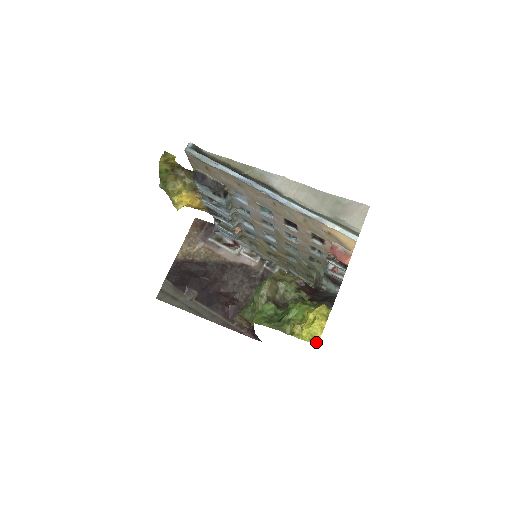
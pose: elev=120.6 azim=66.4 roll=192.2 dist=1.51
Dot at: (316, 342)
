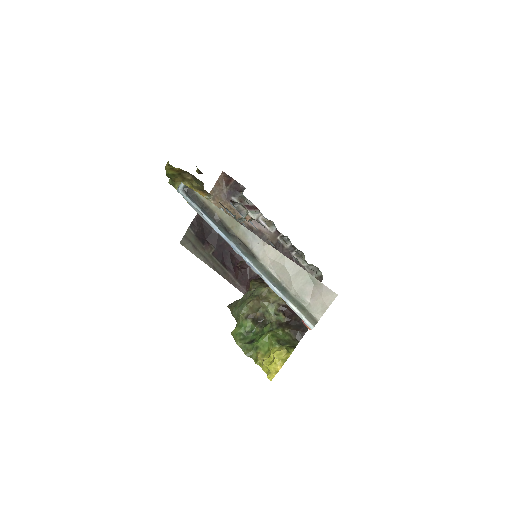
Dot at: (270, 379)
